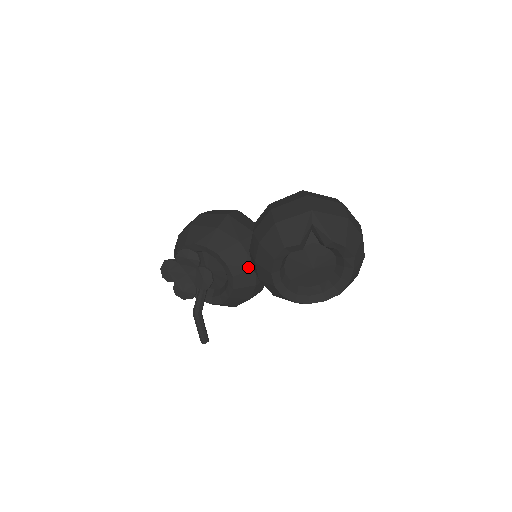
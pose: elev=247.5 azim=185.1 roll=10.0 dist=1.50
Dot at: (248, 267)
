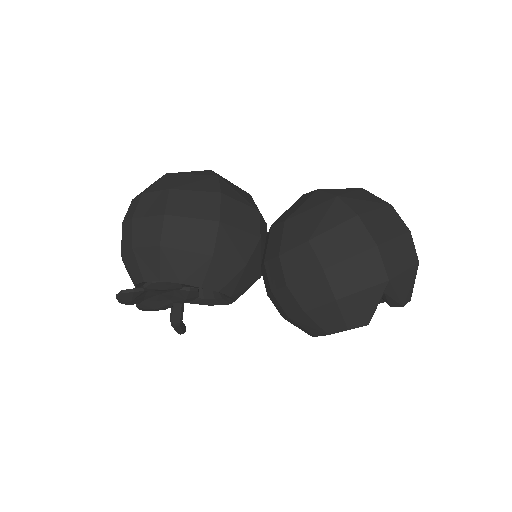
Dot at: (253, 282)
